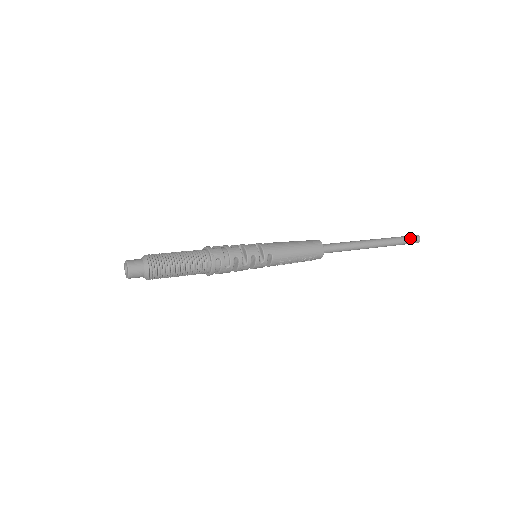
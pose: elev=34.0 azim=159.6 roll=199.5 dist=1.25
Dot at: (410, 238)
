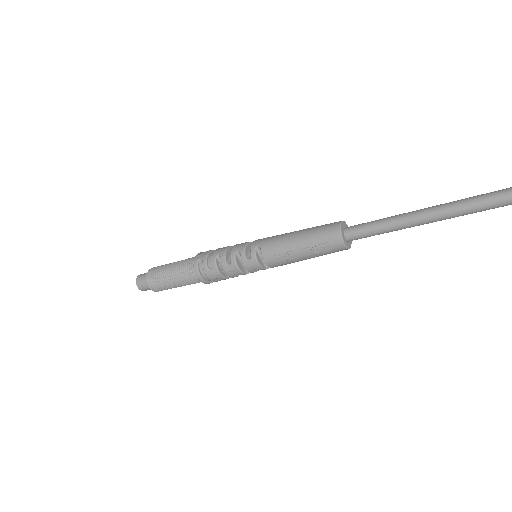
Dot at: out of frame
